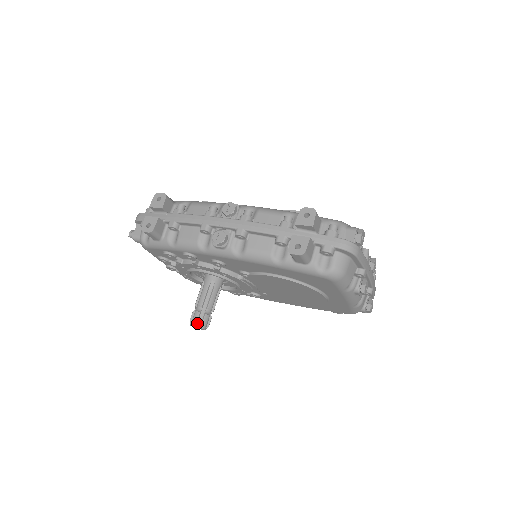
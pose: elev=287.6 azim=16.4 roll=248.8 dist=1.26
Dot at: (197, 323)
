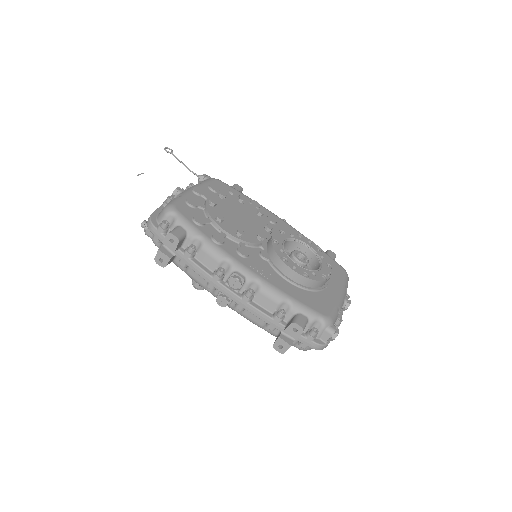
Dot at: (198, 288)
